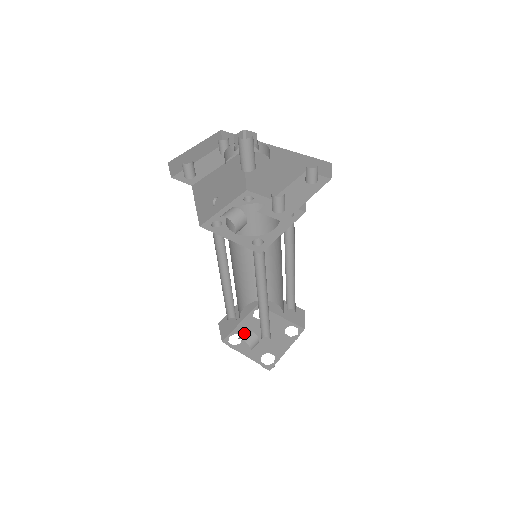
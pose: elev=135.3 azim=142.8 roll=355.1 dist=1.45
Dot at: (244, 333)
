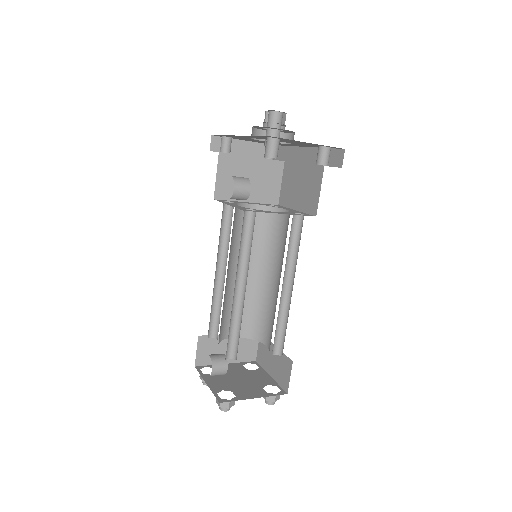
Dot at: occluded
